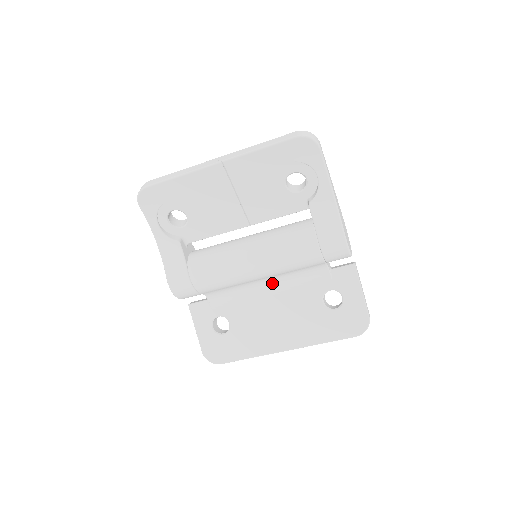
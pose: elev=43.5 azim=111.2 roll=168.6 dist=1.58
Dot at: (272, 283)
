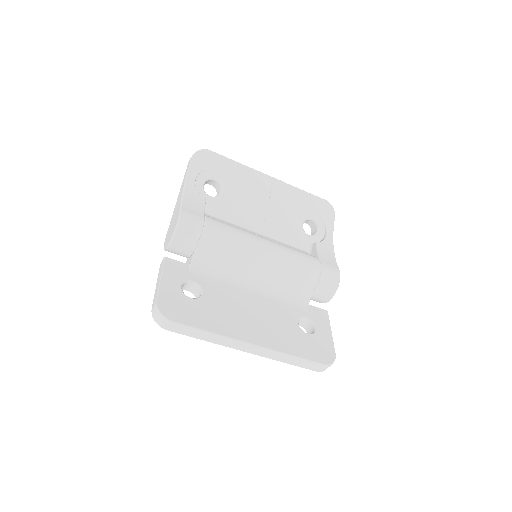
Dot at: (260, 284)
